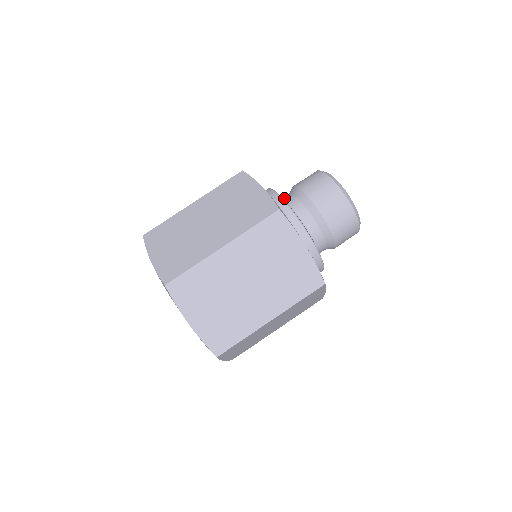
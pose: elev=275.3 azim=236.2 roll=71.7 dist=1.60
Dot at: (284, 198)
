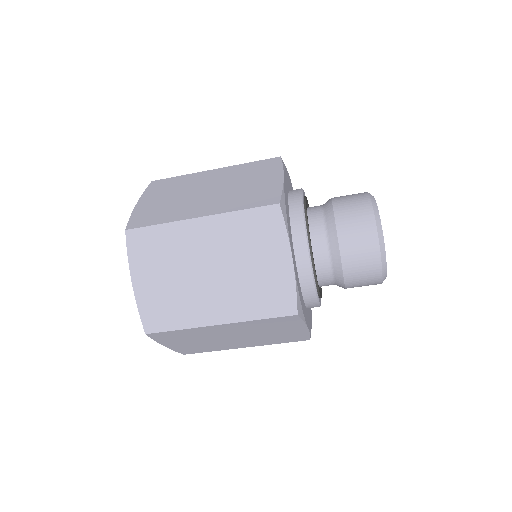
Dot at: (316, 230)
